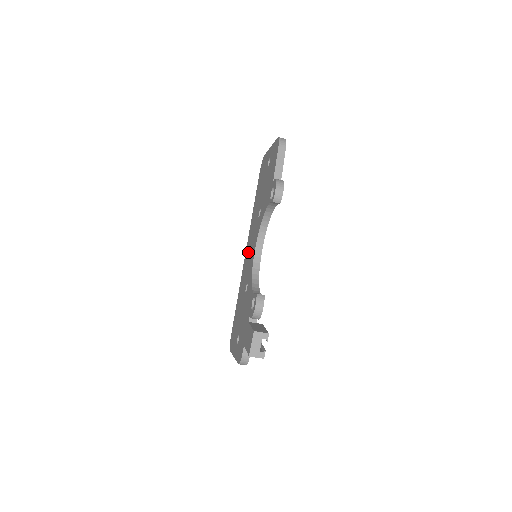
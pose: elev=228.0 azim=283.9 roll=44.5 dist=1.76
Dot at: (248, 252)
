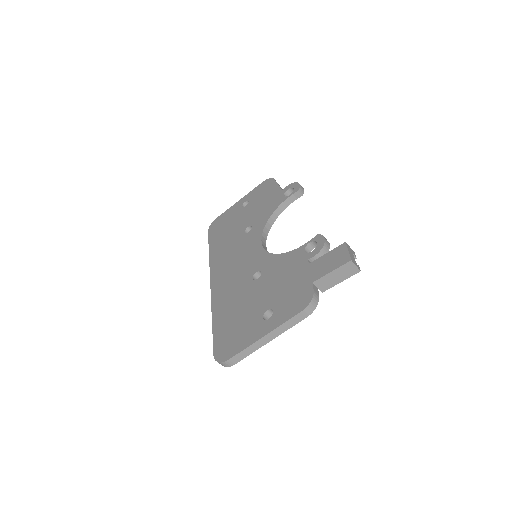
Dot at: (228, 269)
